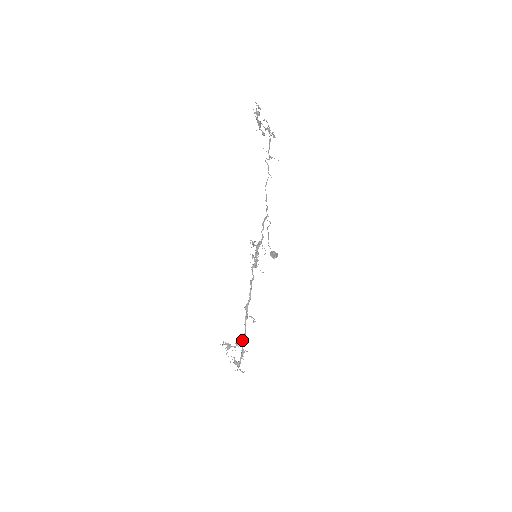
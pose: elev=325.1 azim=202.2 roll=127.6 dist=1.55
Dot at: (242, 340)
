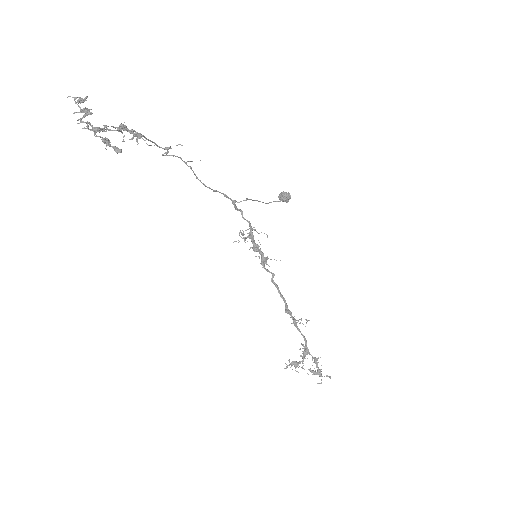
Dot at: (306, 349)
